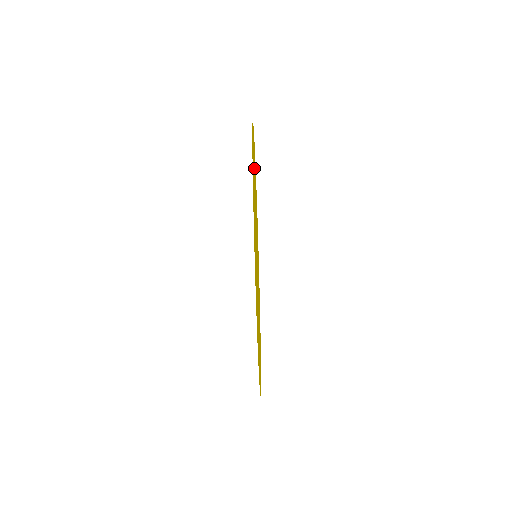
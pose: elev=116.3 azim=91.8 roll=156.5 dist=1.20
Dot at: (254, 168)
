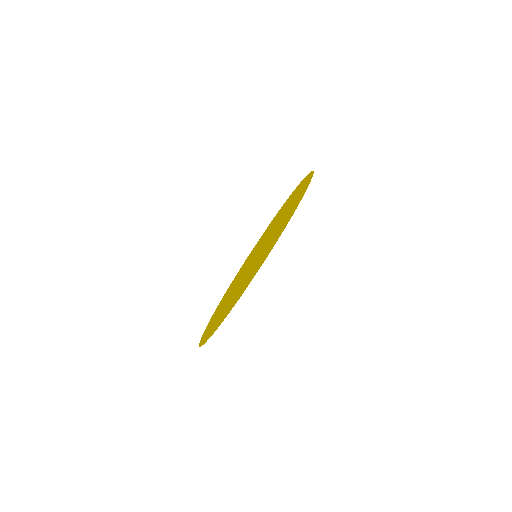
Dot at: (234, 300)
